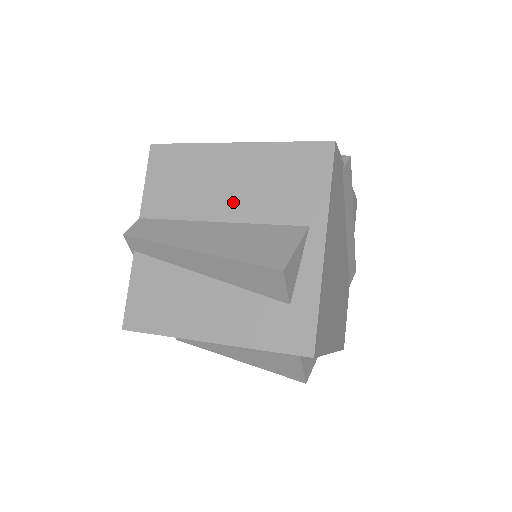
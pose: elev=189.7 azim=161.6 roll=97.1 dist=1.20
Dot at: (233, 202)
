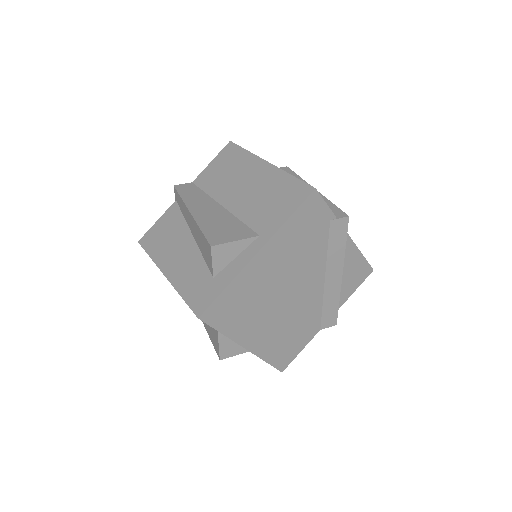
Dot at: (238, 198)
